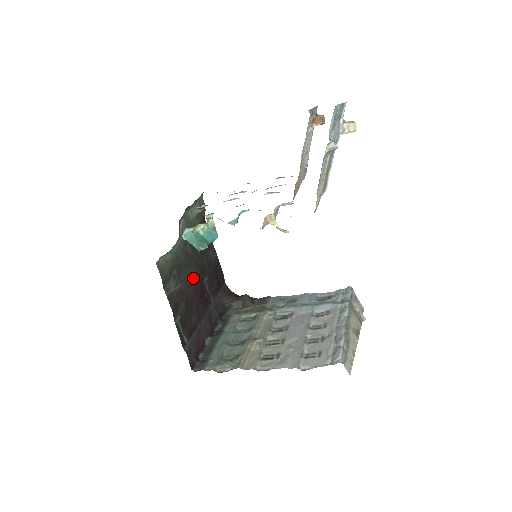
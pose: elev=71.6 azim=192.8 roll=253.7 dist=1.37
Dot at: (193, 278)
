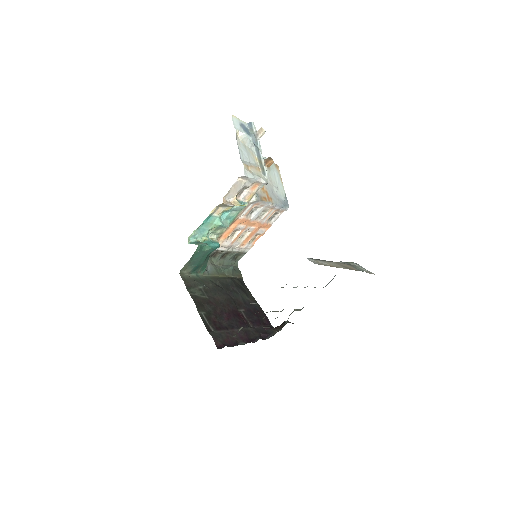
Dot at: (223, 300)
